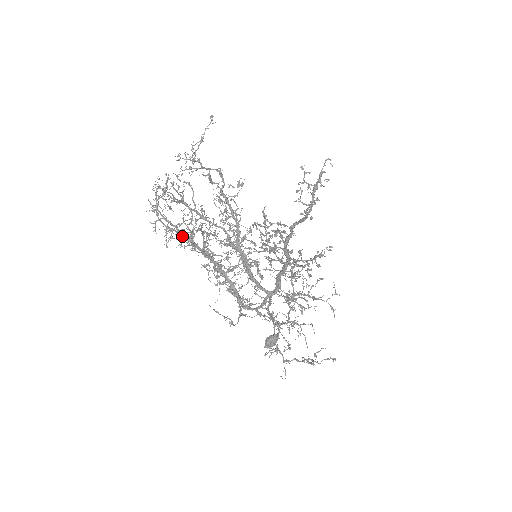
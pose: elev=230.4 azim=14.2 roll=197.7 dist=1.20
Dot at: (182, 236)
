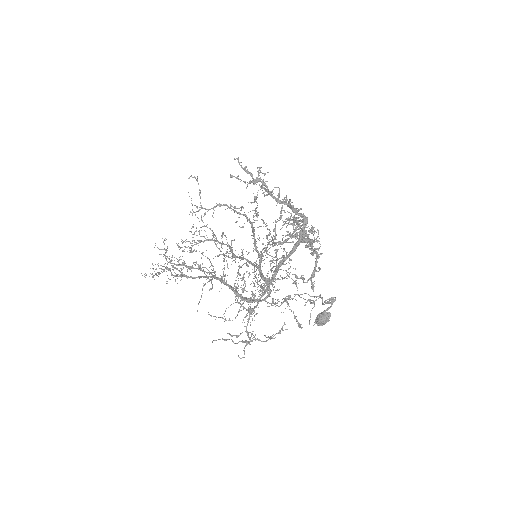
Dot at: (194, 268)
